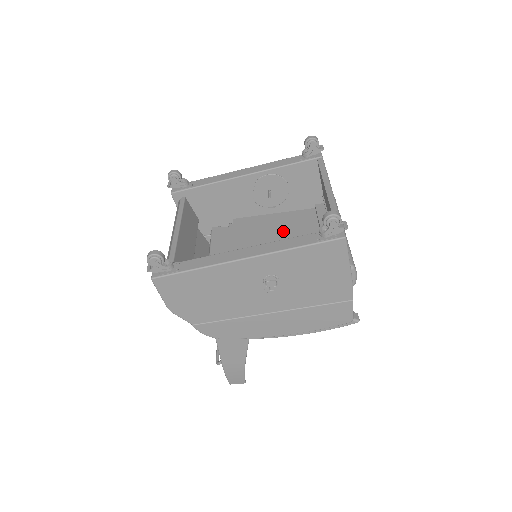
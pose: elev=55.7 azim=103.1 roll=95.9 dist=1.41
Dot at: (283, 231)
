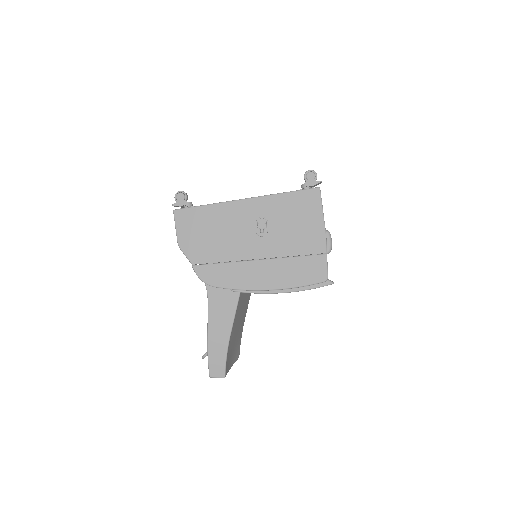
Dot at: occluded
